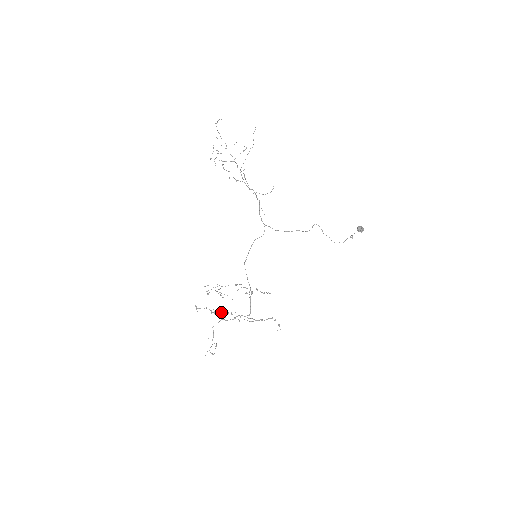
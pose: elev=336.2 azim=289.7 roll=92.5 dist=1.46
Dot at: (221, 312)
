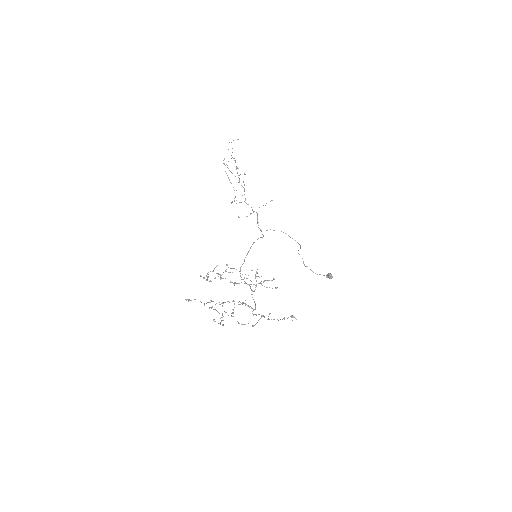
Dot at: (217, 311)
